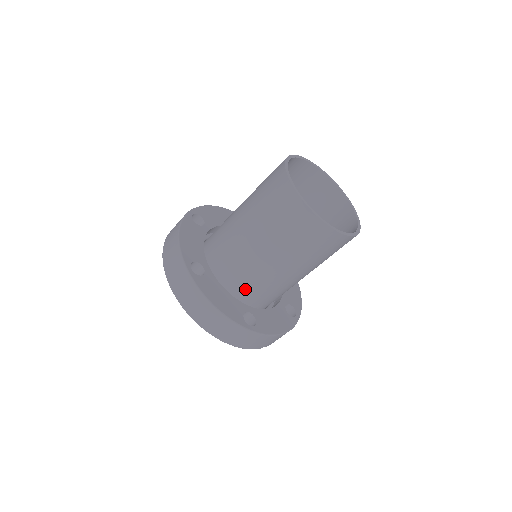
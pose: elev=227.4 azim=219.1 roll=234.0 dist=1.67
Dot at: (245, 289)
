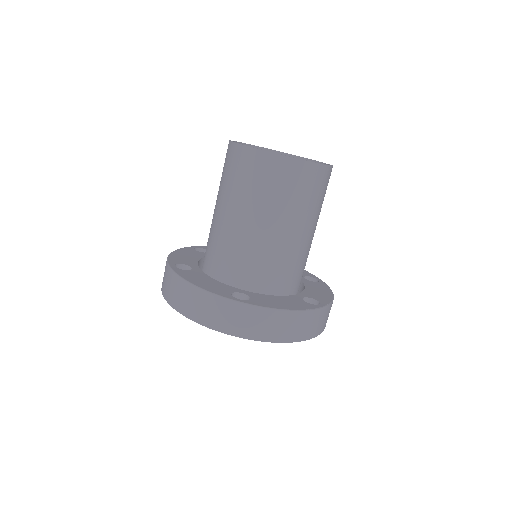
Dot at: (286, 281)
